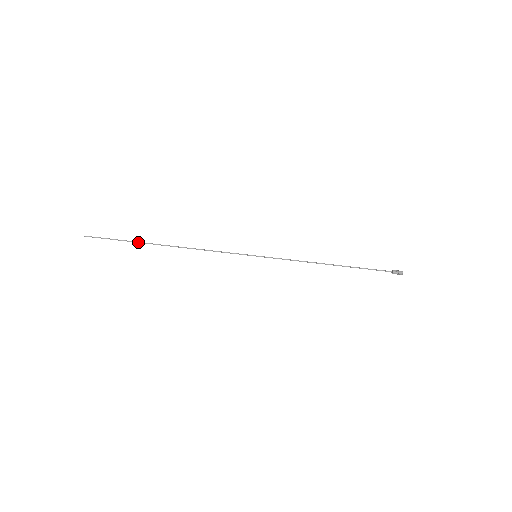
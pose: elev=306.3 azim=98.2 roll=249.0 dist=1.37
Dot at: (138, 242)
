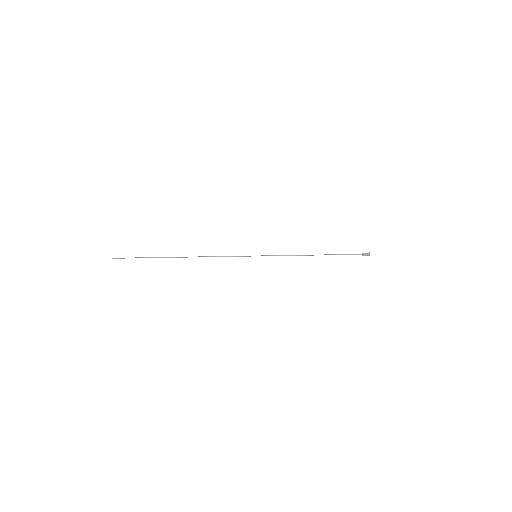
Dot at: (158, 257)
